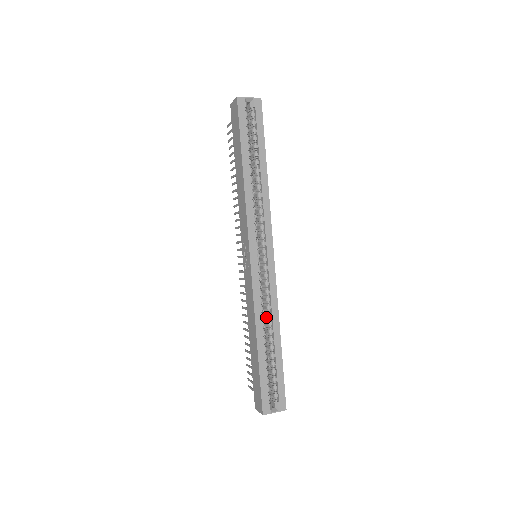
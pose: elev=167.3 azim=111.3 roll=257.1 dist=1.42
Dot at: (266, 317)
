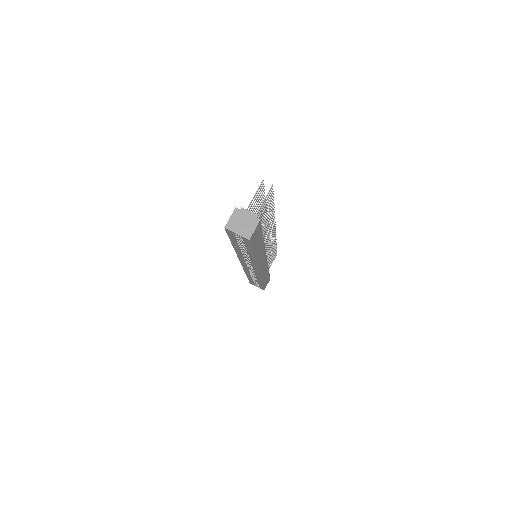
Dot at: occluded
